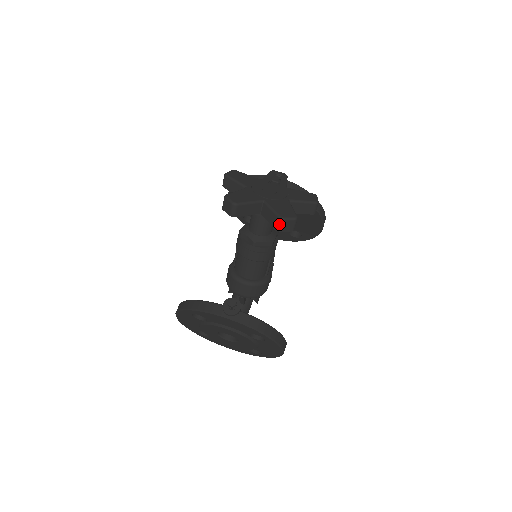
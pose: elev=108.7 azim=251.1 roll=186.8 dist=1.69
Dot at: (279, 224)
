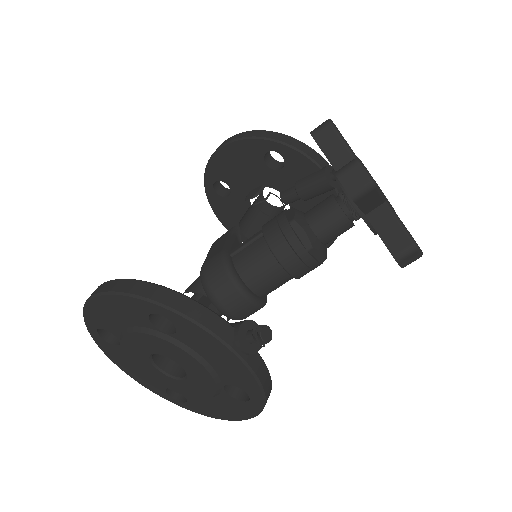
Dot at: (406, 251)
